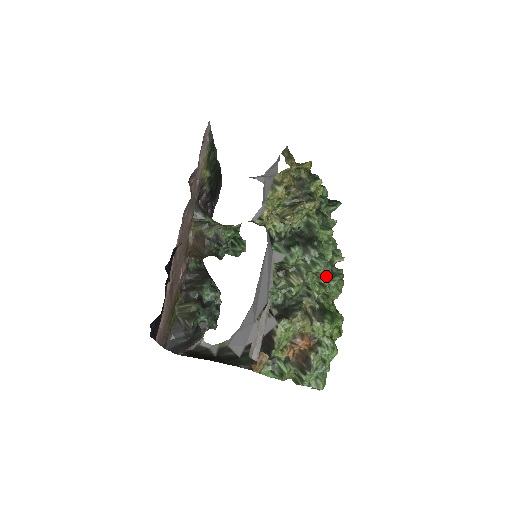
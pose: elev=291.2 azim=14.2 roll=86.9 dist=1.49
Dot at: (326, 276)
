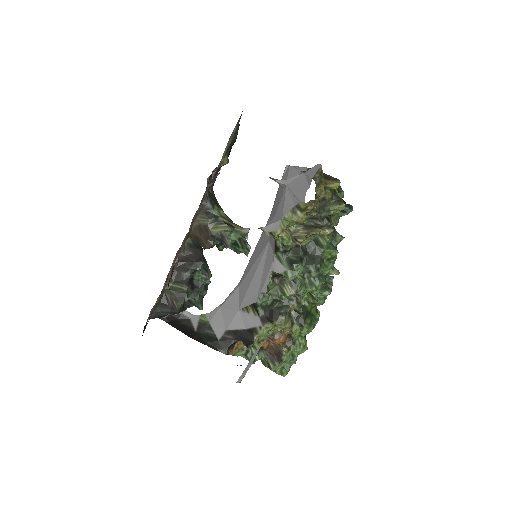
Dot at: occluded
